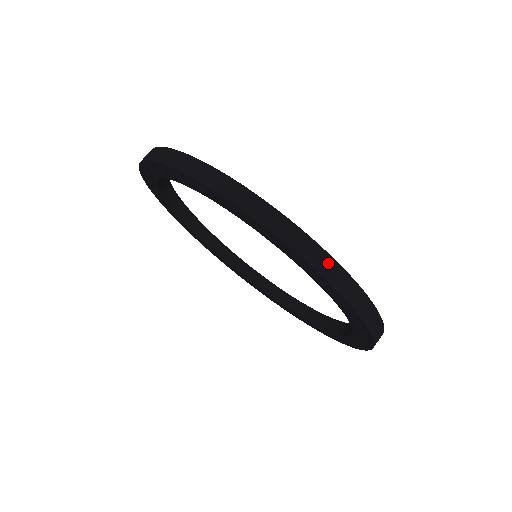
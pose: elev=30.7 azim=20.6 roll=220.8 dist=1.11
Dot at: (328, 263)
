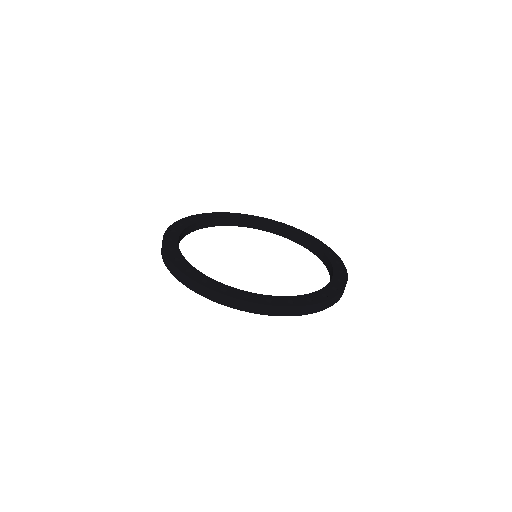
Dot at: (191, 282)
